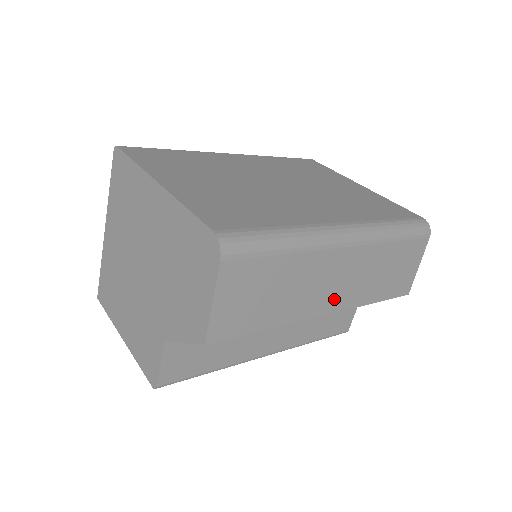
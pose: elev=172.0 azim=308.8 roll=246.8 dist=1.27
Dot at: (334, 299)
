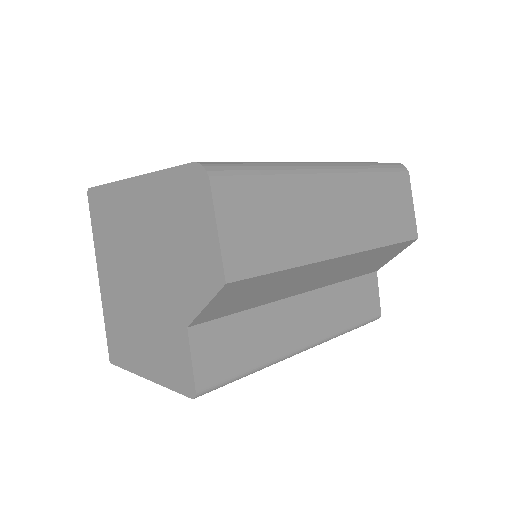
Dot at: (344, 237)
